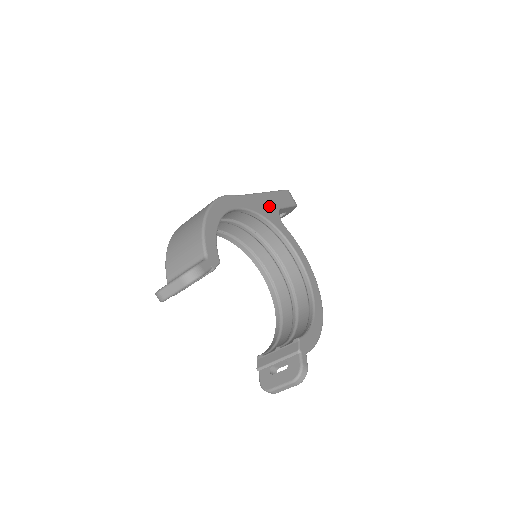
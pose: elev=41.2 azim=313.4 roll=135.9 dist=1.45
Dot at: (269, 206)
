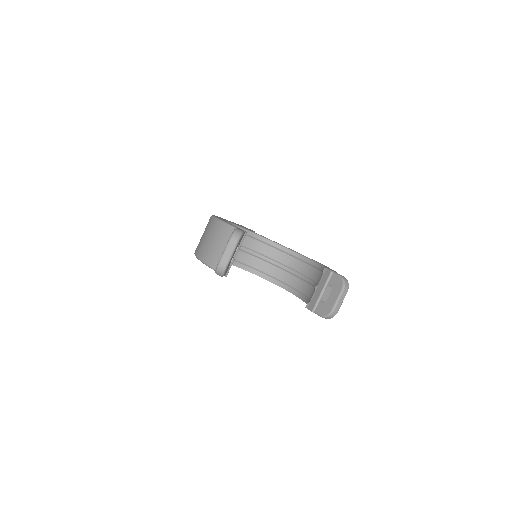
Dot at: occluded
